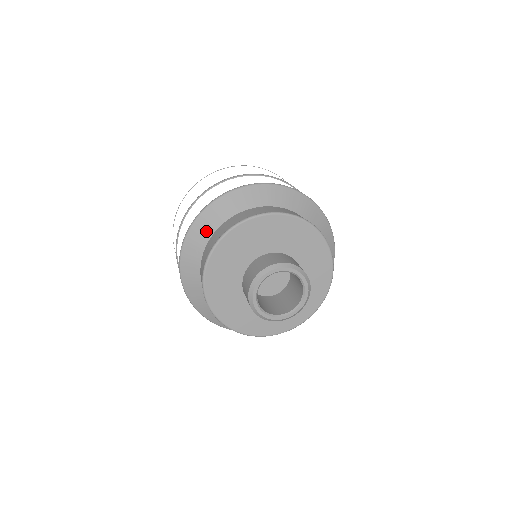
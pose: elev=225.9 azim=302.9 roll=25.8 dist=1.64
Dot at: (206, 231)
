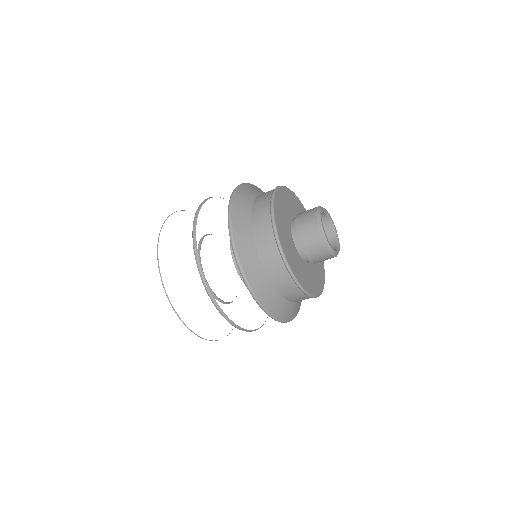
Dot at: (254, 191)
